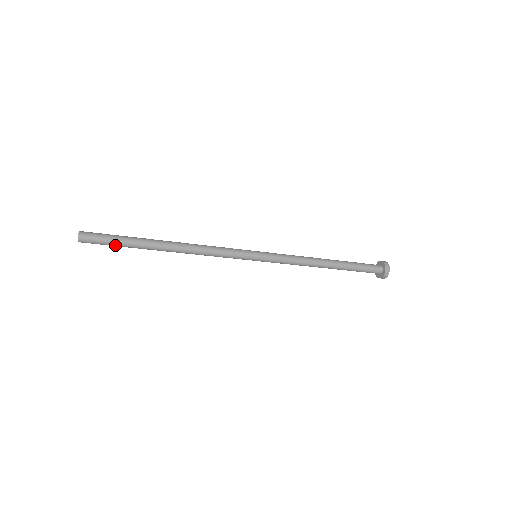
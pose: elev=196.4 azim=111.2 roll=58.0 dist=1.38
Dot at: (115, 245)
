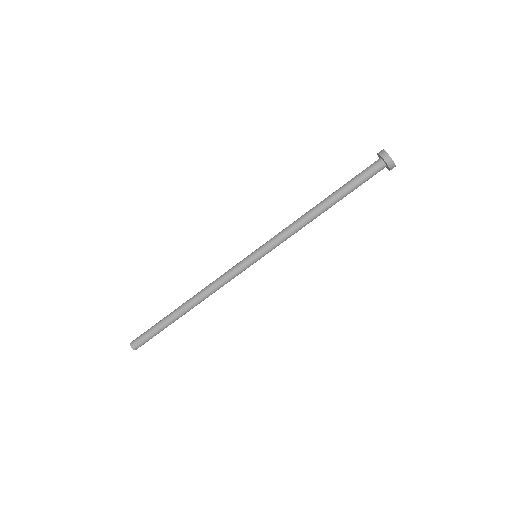
Dot at: (156, 334)
